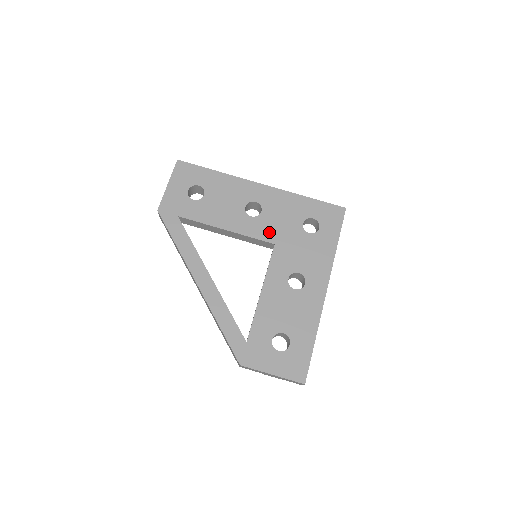
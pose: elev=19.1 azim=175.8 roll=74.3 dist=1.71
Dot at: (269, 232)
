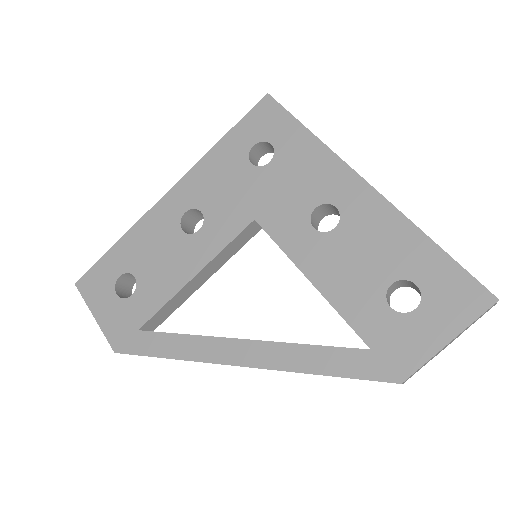
Dot at: (234, 218)
